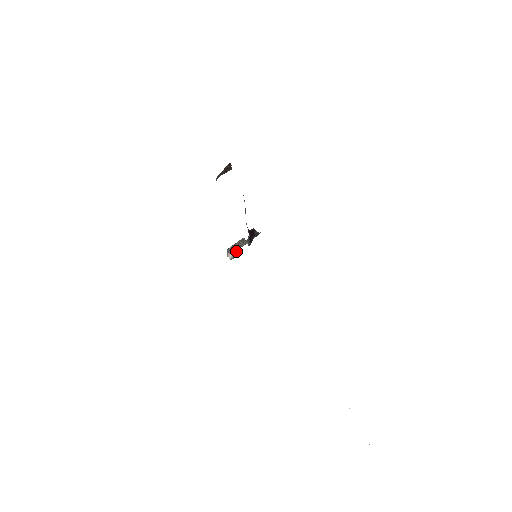
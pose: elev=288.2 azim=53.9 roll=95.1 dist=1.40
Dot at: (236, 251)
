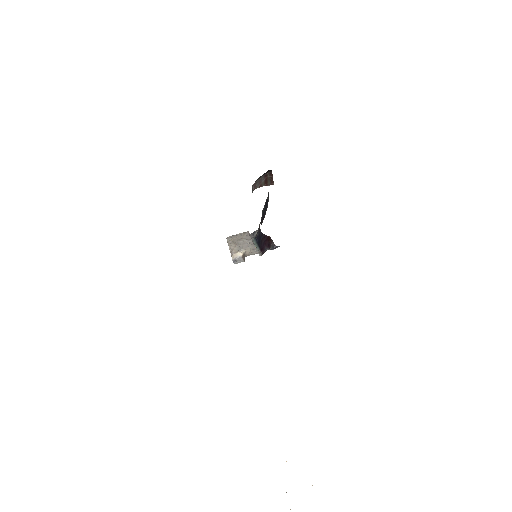
Dot at: (242, 254)
